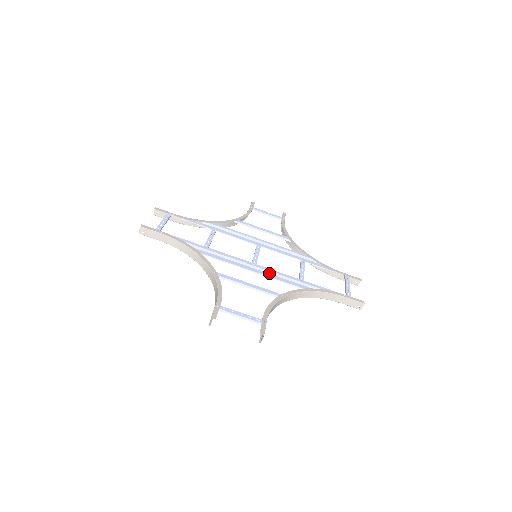
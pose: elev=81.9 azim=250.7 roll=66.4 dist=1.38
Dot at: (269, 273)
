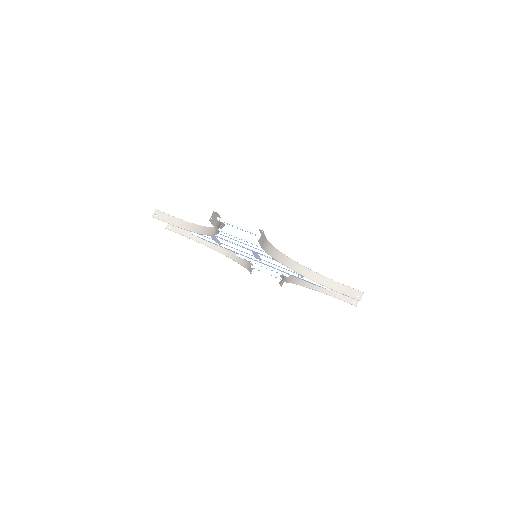
Dot at: (268, 257)
